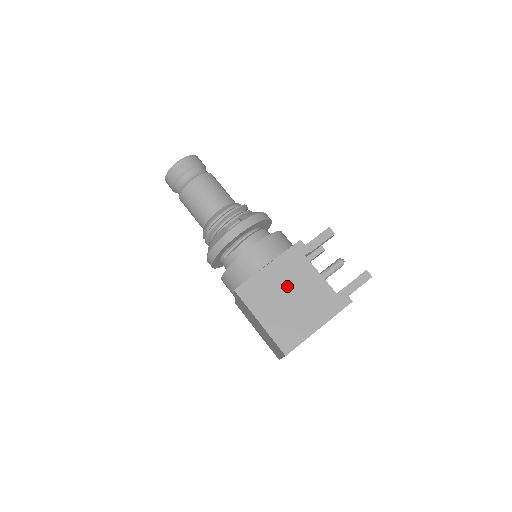
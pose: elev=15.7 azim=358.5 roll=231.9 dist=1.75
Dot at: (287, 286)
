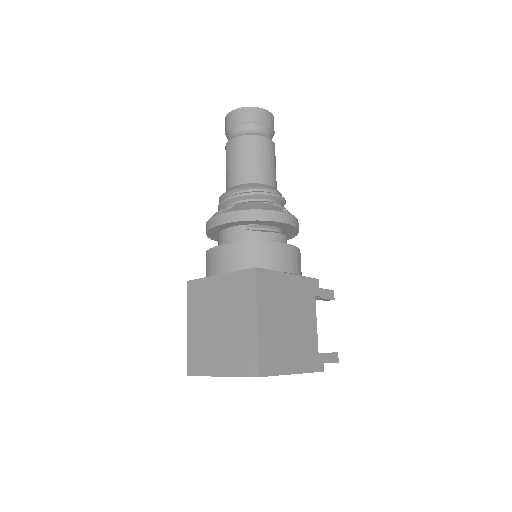
Dot at: (293, 309)
